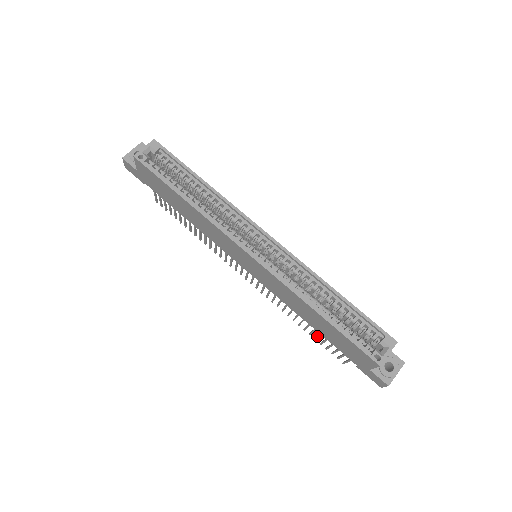
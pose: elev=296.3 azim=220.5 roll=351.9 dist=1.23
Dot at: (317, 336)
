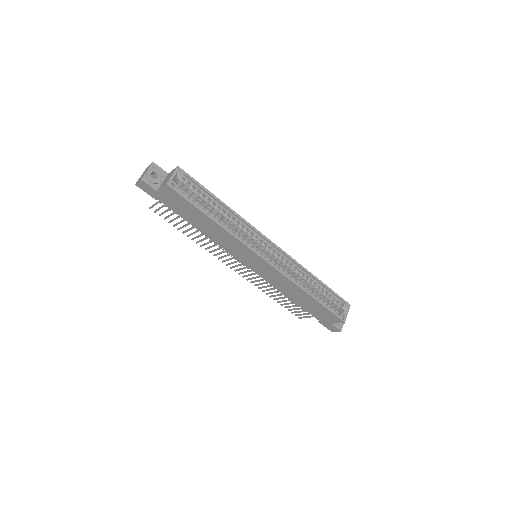
Dot at: (286, 304)
